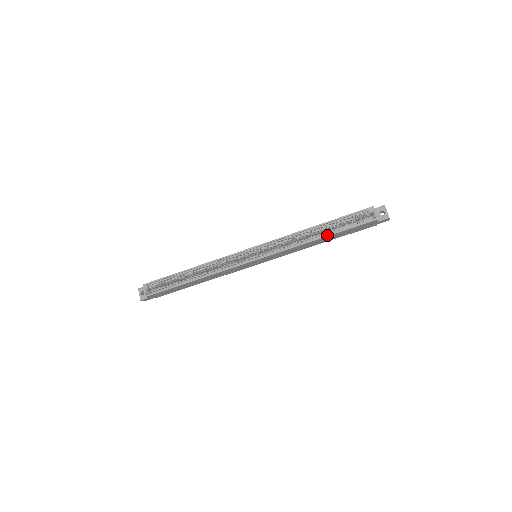
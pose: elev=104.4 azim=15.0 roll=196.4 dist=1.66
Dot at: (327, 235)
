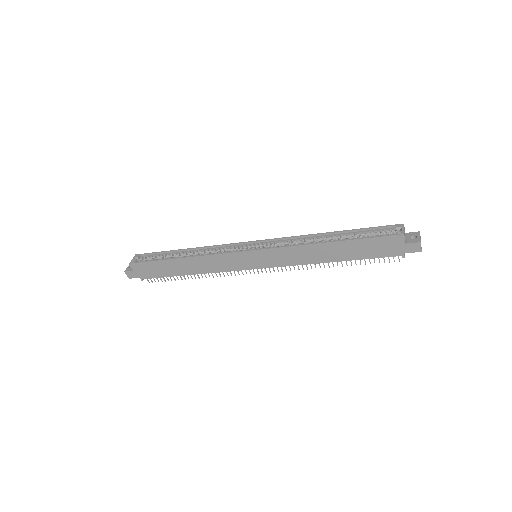
Dot at: (338, 240)
